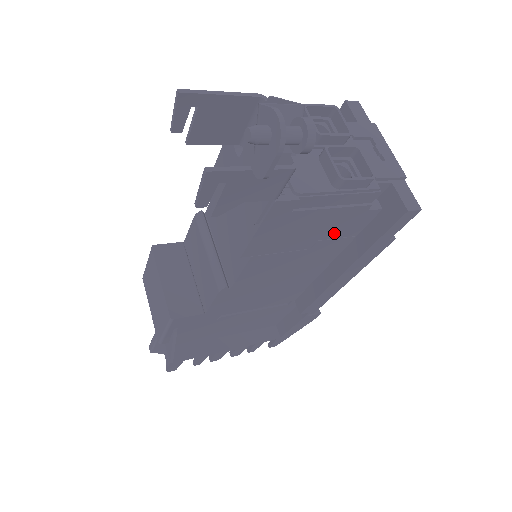
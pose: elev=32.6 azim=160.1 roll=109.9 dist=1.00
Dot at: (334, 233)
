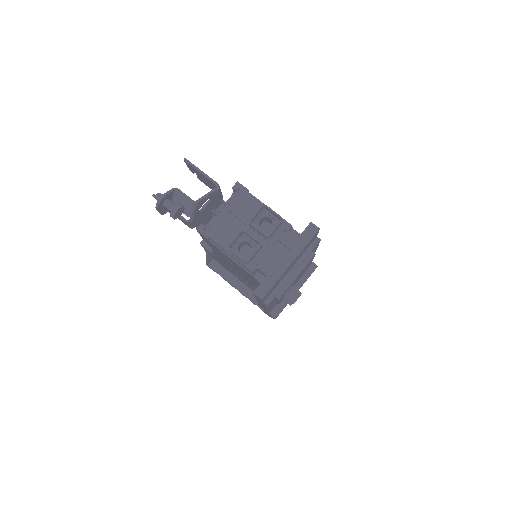
Dot at: (246, 273)
